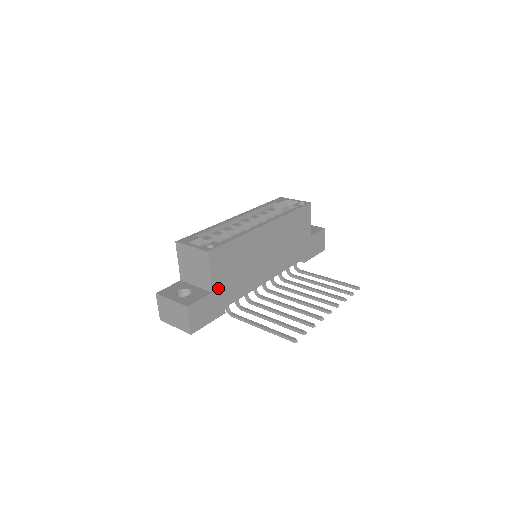
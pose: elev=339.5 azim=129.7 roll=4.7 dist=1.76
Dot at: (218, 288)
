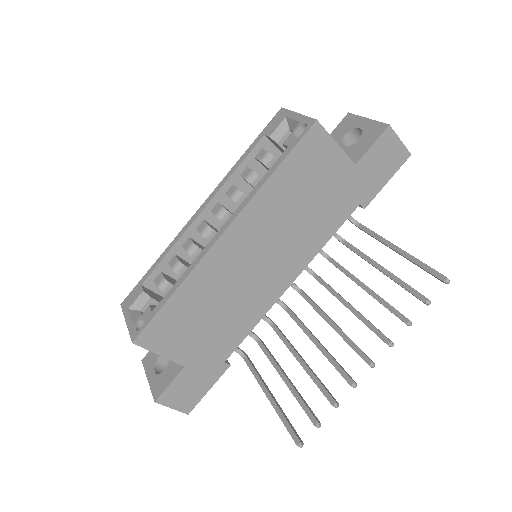
Dot at: (192, 356)
